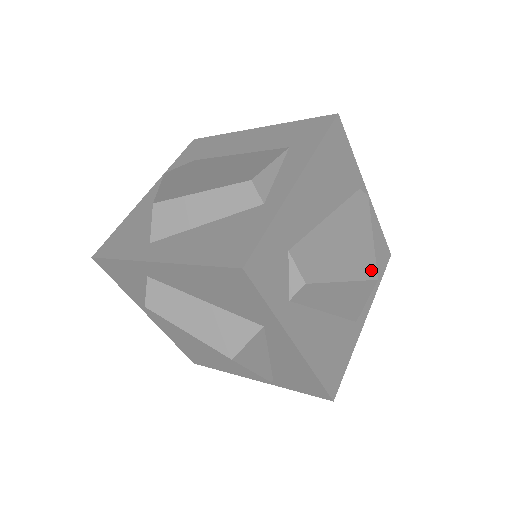
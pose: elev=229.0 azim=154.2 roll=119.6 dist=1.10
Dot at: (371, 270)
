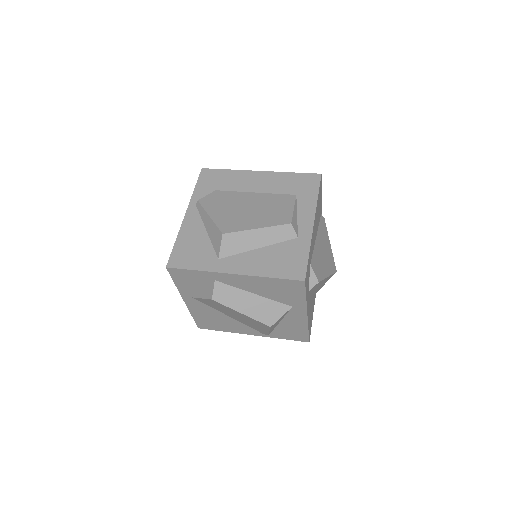
Dot at: (334, 267)
